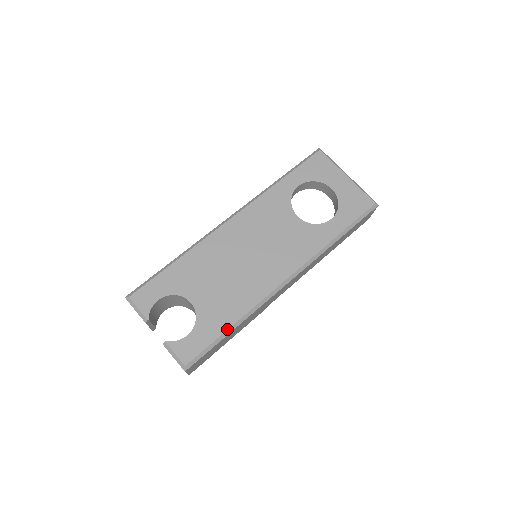
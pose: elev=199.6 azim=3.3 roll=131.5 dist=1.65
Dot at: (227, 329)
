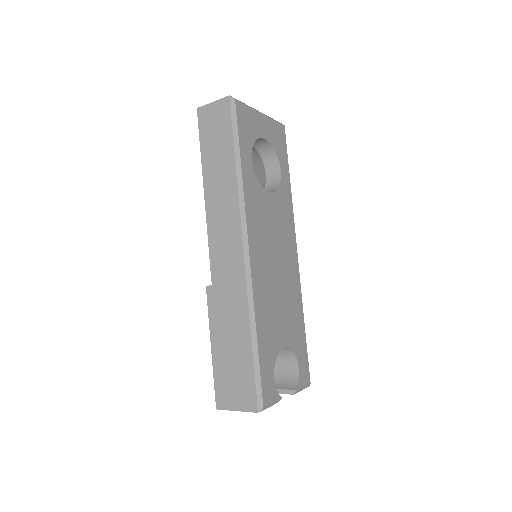
Dot at: occluded
